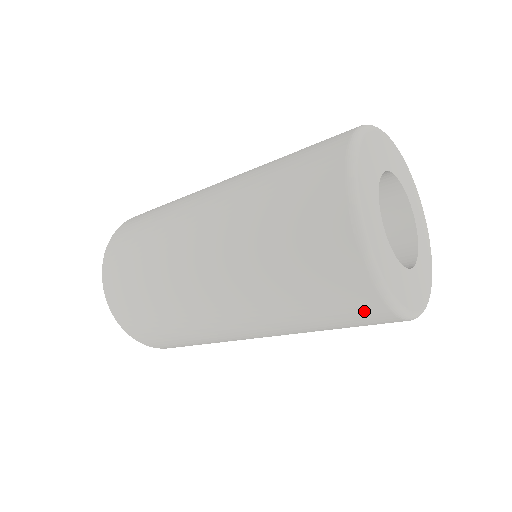
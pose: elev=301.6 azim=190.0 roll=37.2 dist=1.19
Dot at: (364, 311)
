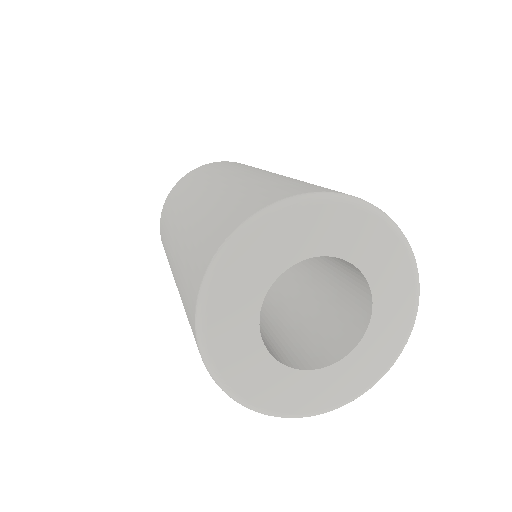
Dot at: occluded
